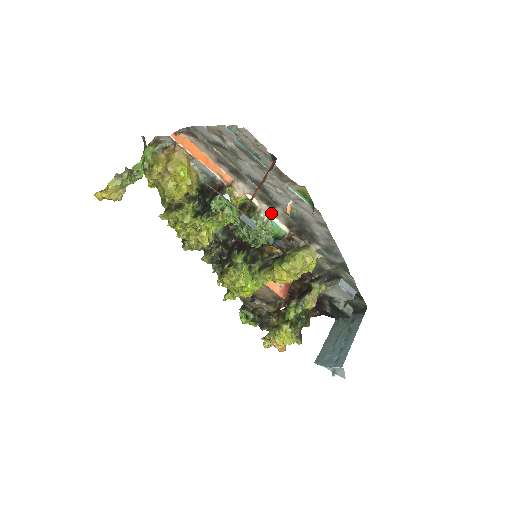
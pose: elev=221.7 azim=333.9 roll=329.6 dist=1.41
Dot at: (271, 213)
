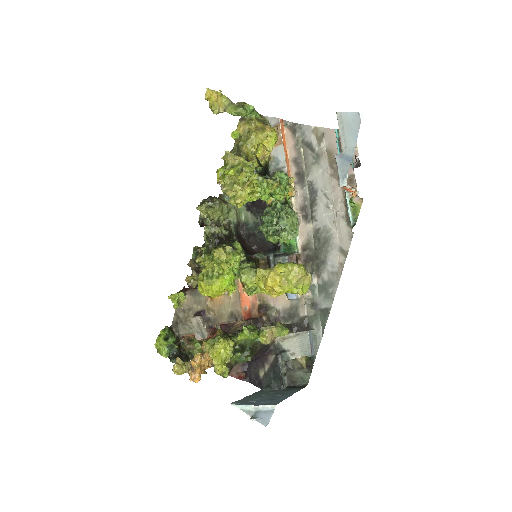
Dot at: (299, 227)
